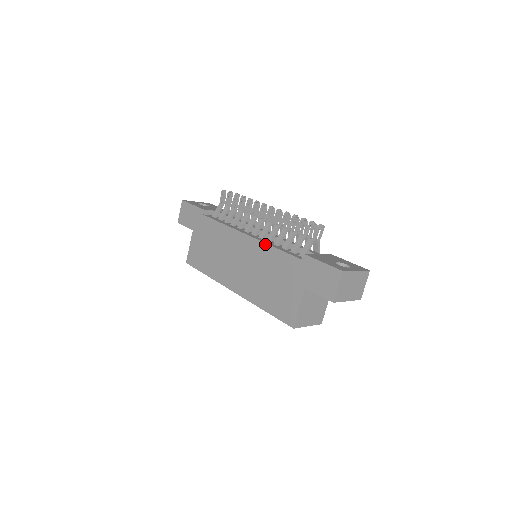
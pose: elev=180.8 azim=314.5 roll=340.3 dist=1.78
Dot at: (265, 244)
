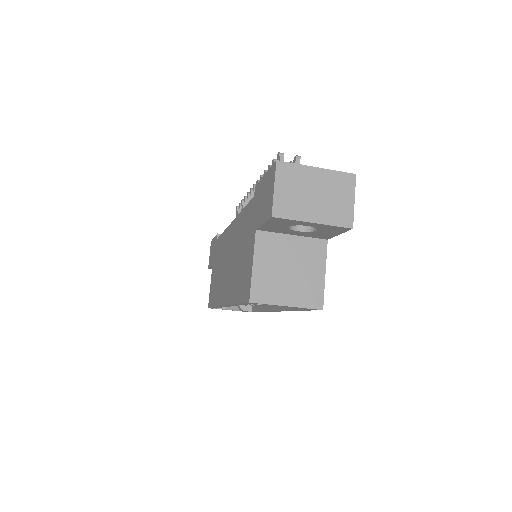
Dot at: (238, 215)
